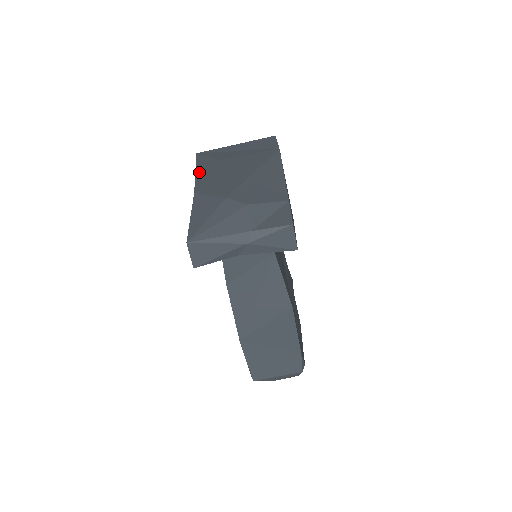
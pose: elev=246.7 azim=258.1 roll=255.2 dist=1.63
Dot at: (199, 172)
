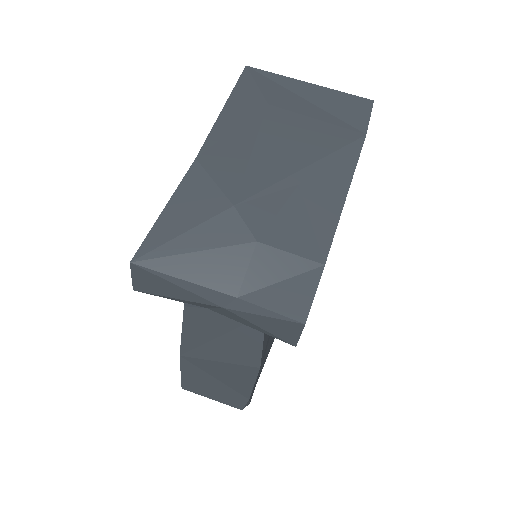
Dot at: (227, 113)
